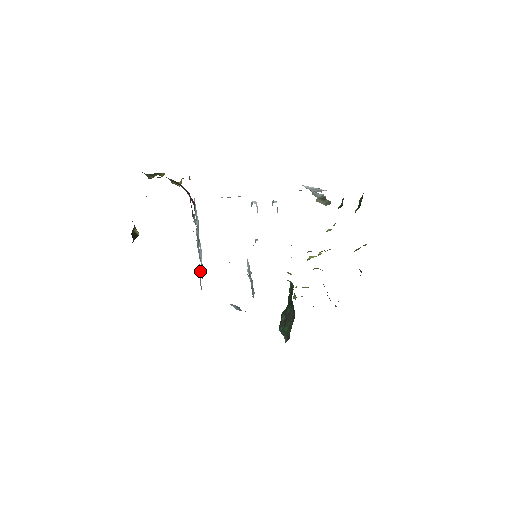
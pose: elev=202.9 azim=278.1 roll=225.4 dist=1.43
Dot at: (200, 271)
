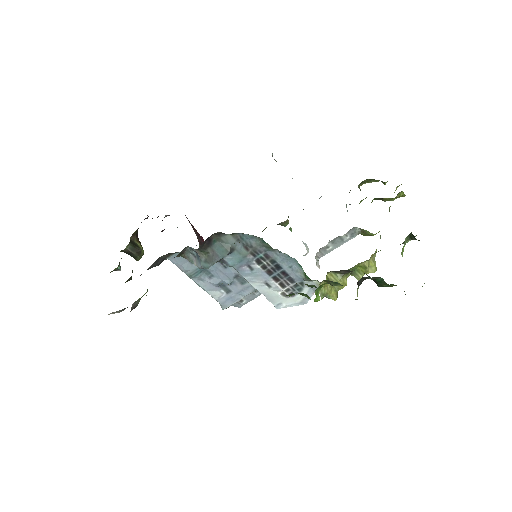
Dot at: occluded
